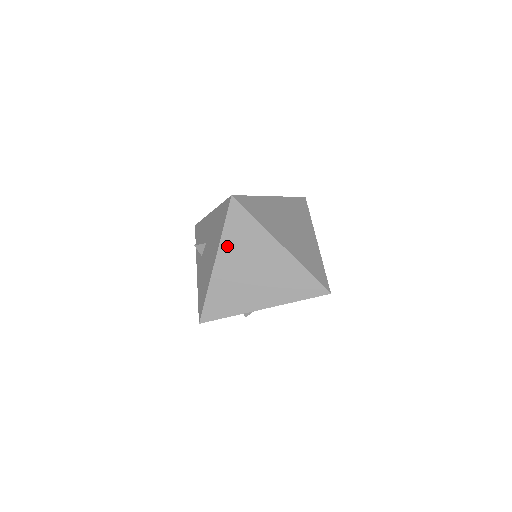
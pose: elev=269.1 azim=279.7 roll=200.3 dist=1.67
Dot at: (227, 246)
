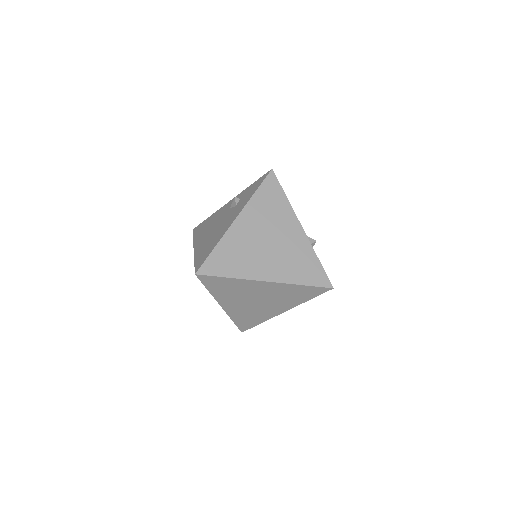
Dot at: (221, 297)
